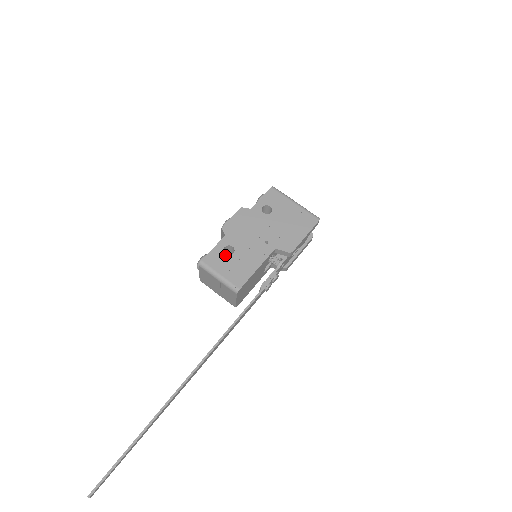
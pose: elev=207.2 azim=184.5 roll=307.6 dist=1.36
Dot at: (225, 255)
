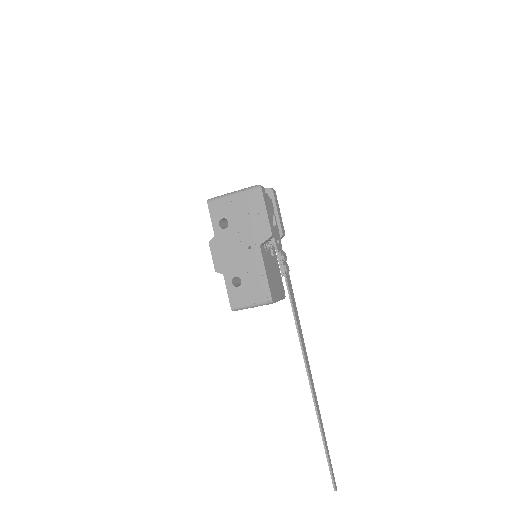
Dot at: (238, 288)
